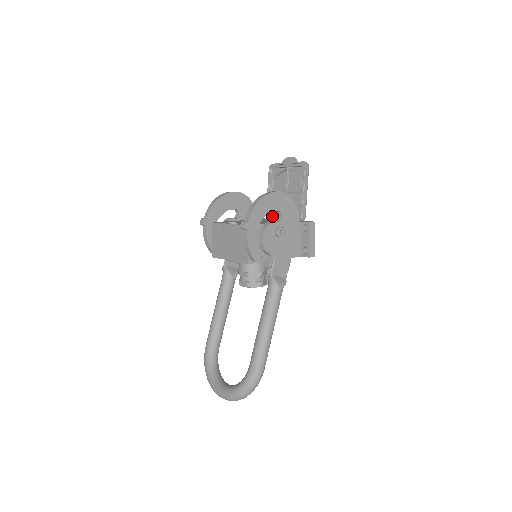
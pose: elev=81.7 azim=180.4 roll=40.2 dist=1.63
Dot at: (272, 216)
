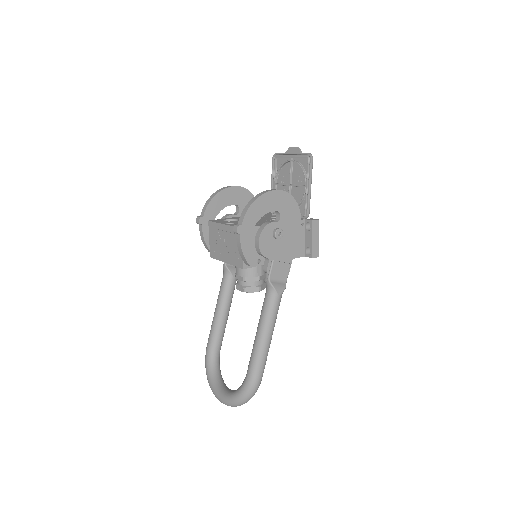
Dot at: occluded
